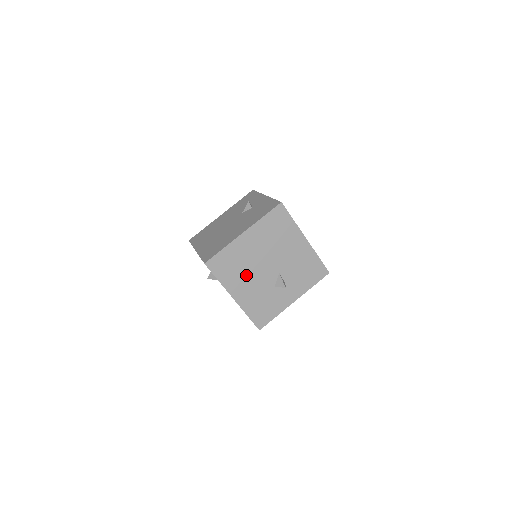
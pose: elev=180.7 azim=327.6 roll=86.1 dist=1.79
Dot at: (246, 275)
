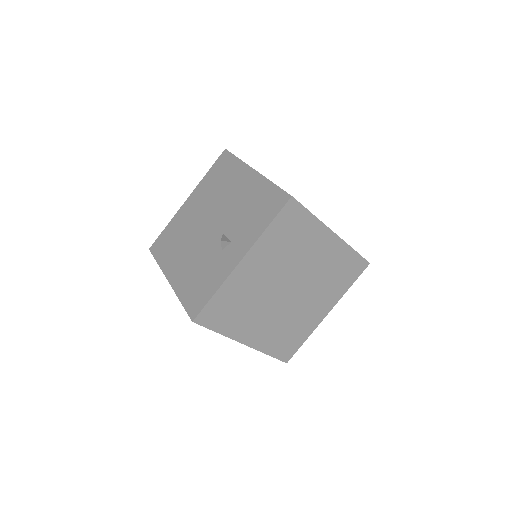
Dot at: occluded
